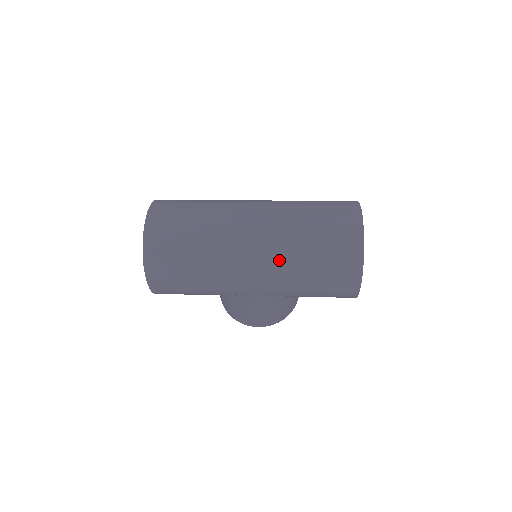
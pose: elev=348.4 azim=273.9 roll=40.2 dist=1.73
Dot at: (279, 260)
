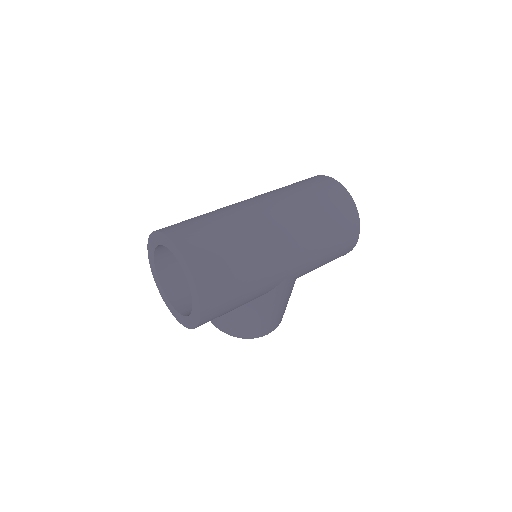
Dot at: (305, 232)
